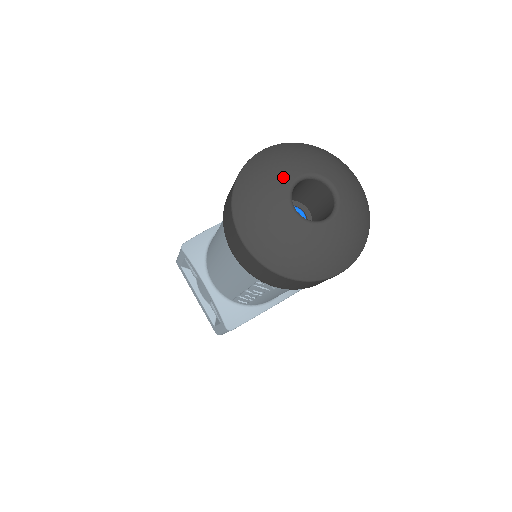
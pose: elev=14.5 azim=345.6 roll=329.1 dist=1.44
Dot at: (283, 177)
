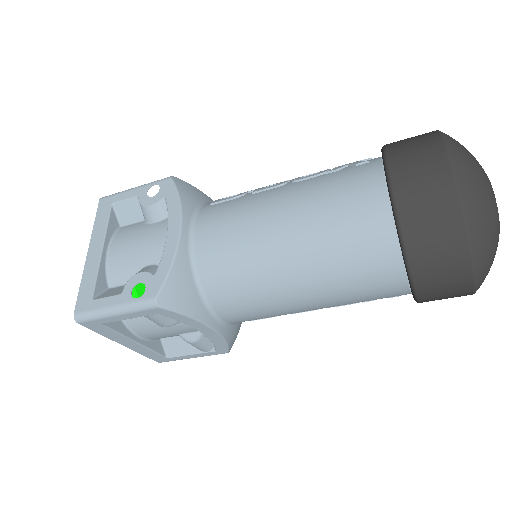
Dot at: (493, 198)
